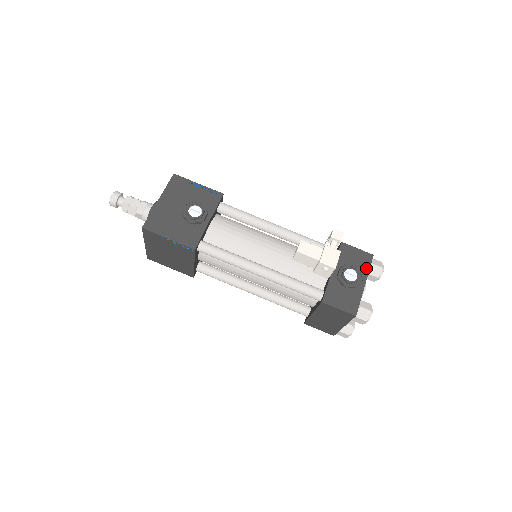
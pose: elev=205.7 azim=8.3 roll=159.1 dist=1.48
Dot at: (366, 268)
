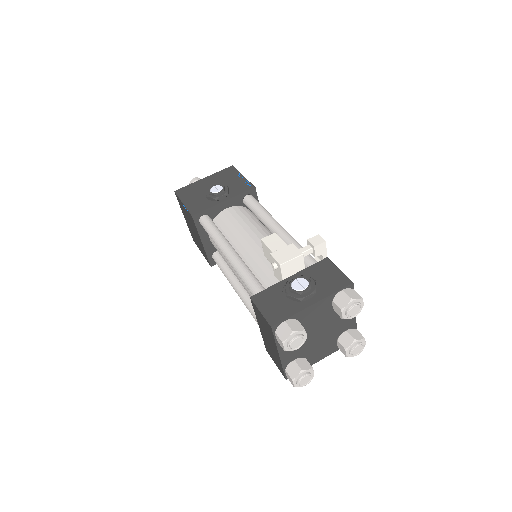
Dot at: (330, 290)
